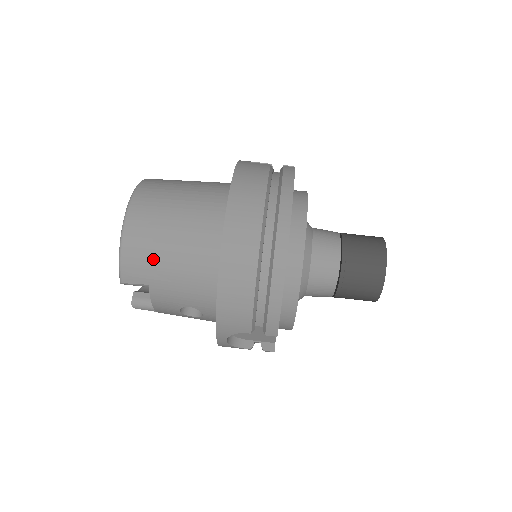
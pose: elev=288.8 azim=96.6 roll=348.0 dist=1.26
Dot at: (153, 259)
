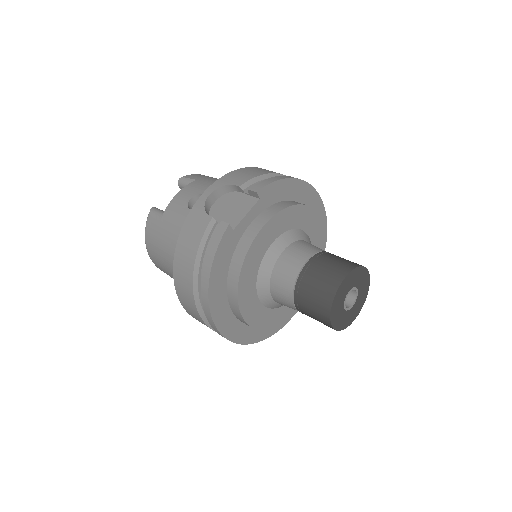
Dot at: (216, 178)
